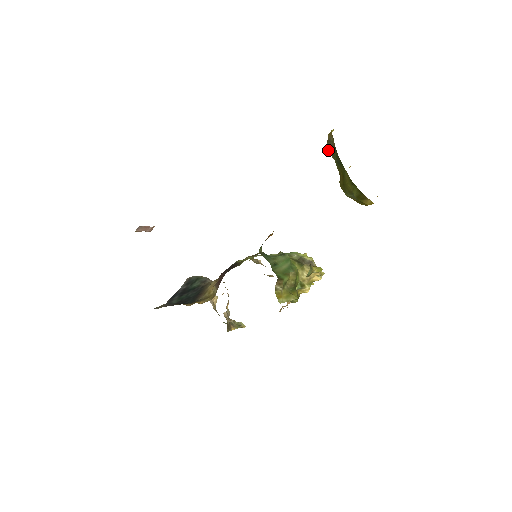
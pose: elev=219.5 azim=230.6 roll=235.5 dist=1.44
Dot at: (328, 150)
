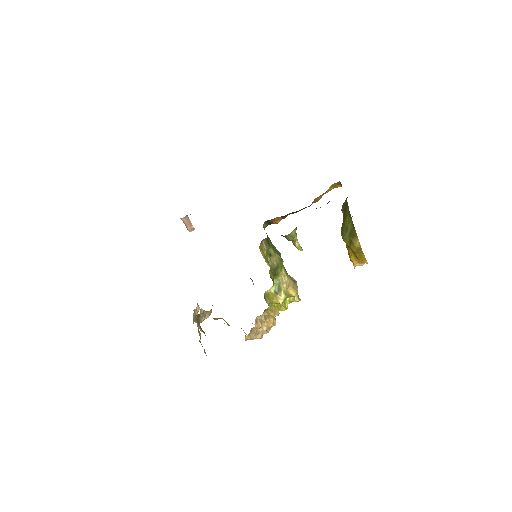
Dot at: (341, 209)
